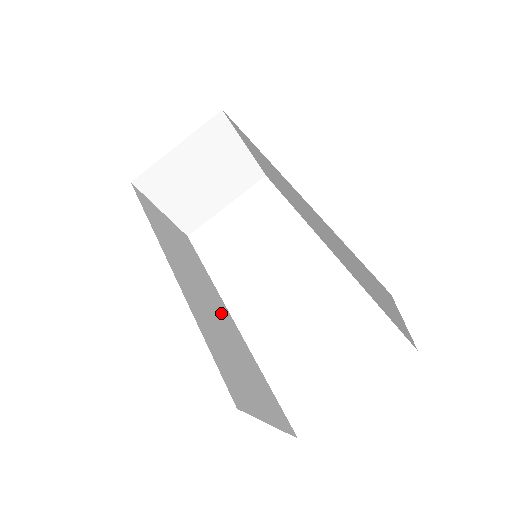
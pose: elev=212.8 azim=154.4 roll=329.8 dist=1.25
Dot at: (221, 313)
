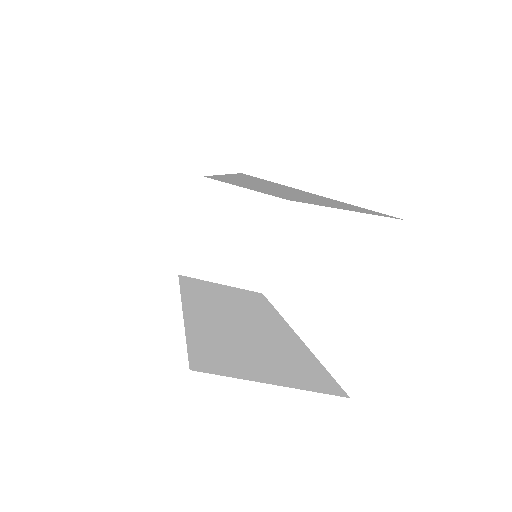
Dot at: (265, 327)
